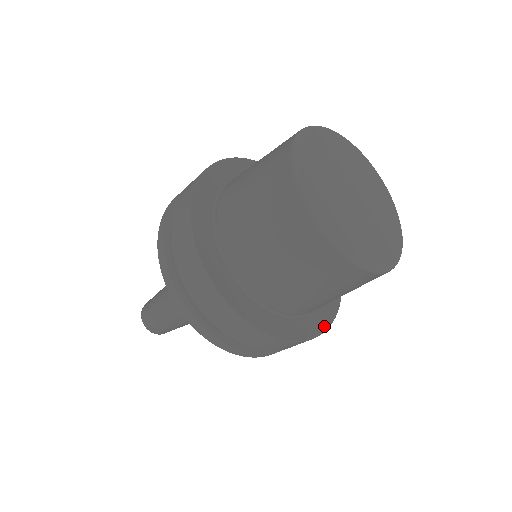
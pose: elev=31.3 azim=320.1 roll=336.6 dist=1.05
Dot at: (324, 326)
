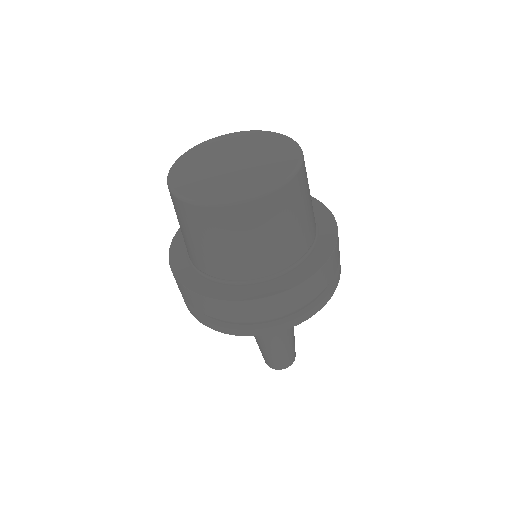
Dot at: (333, 237)
